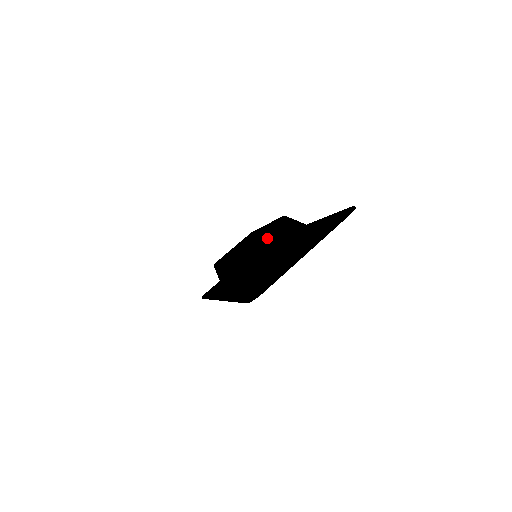
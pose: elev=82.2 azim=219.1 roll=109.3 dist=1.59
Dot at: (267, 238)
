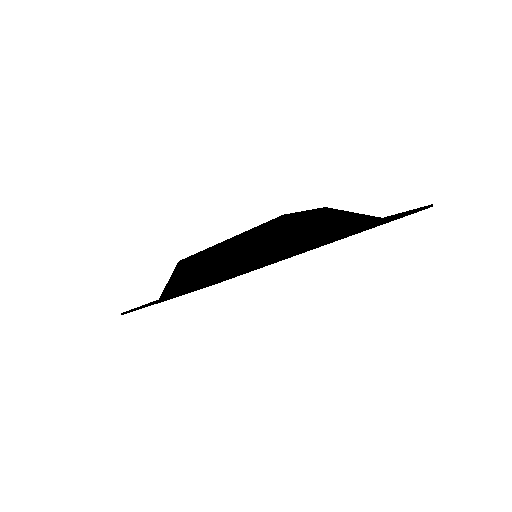
Dot at: (319, 212)
